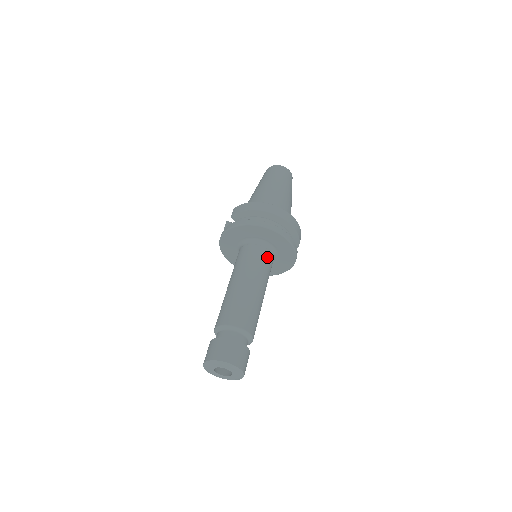
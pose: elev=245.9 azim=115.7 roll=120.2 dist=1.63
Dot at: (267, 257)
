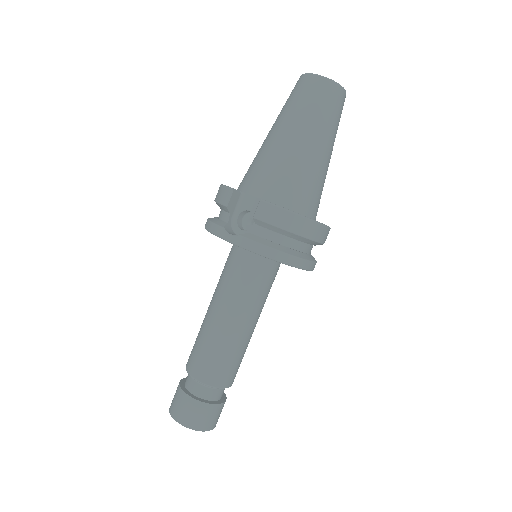
Dot at: occluded
